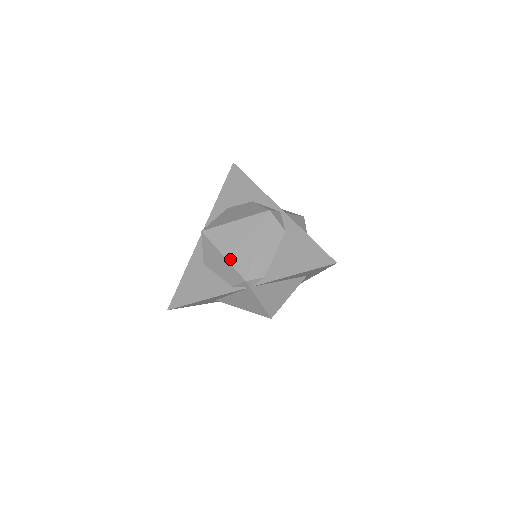
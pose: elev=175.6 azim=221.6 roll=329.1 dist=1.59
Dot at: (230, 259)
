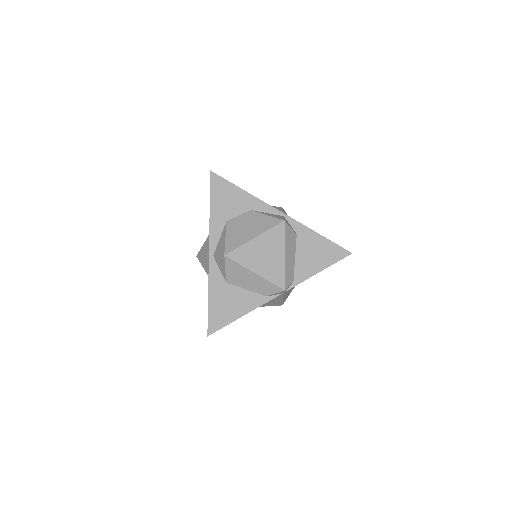
Dot at: (263, 275)
